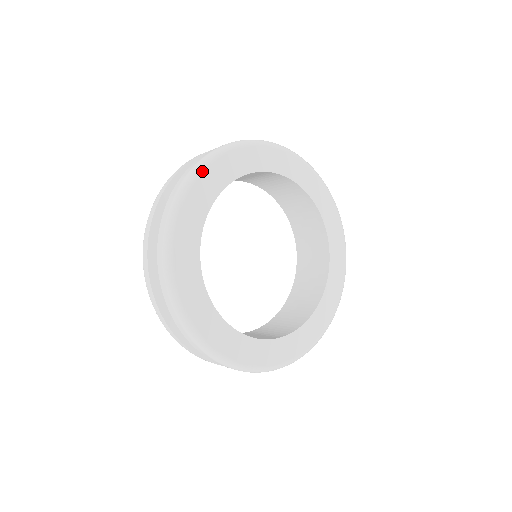
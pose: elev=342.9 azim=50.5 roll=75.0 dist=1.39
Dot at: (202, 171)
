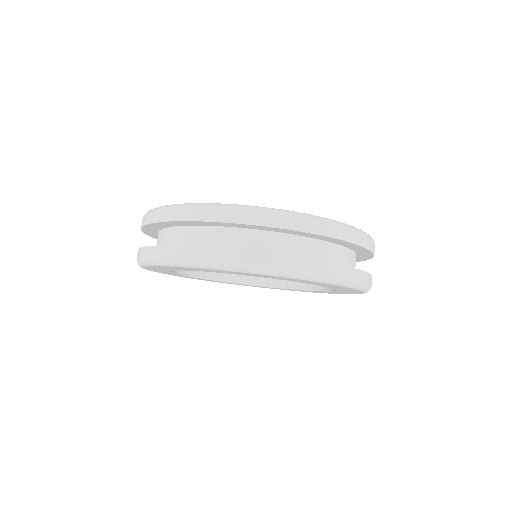
Dot at: occluded
